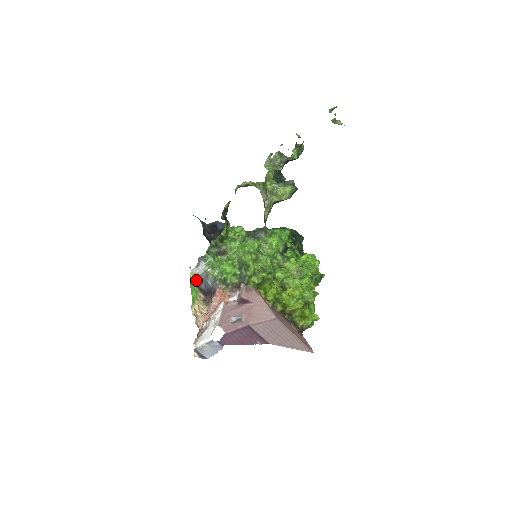
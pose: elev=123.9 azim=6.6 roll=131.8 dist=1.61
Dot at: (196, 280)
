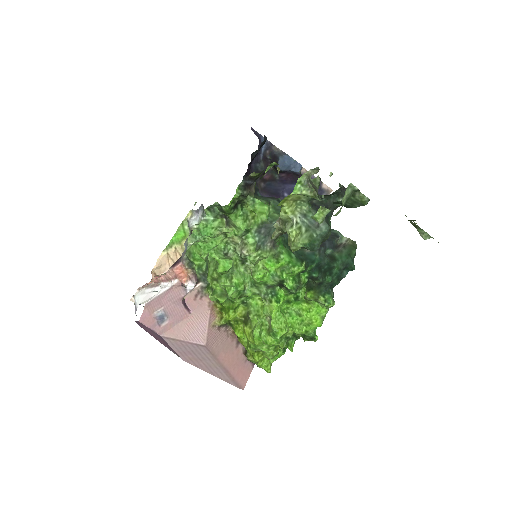
Dot at: occluded
